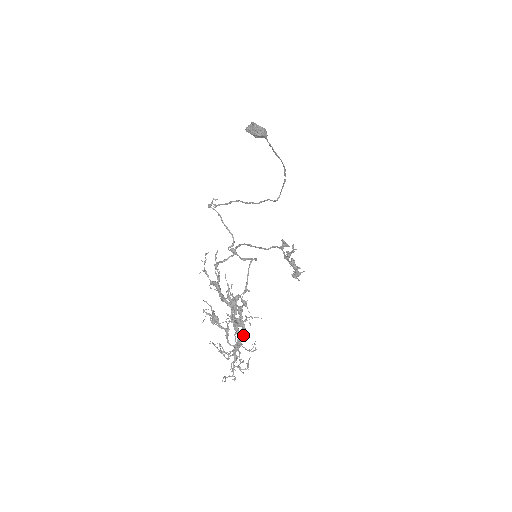
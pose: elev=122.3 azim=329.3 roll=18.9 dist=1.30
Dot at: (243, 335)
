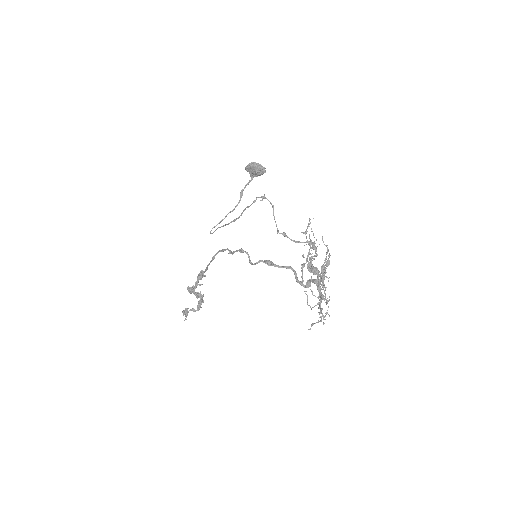
Dot at: (323, 289)
